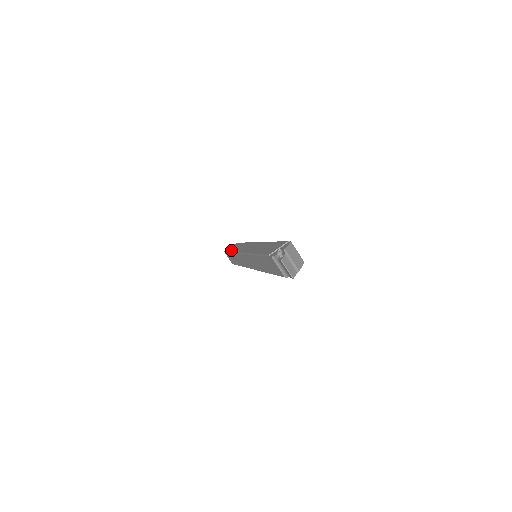
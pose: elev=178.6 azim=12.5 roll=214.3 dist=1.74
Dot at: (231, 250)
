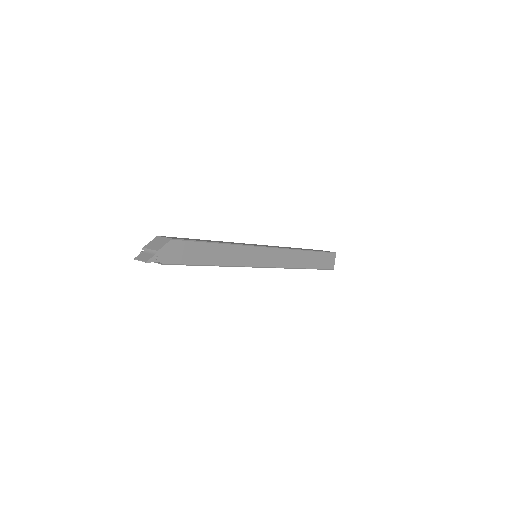
Dot at: occluded
